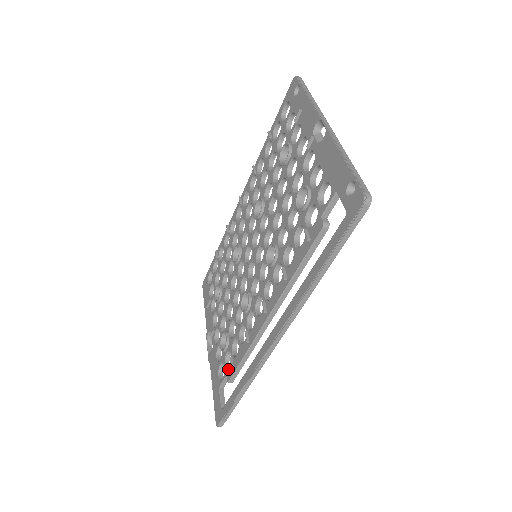
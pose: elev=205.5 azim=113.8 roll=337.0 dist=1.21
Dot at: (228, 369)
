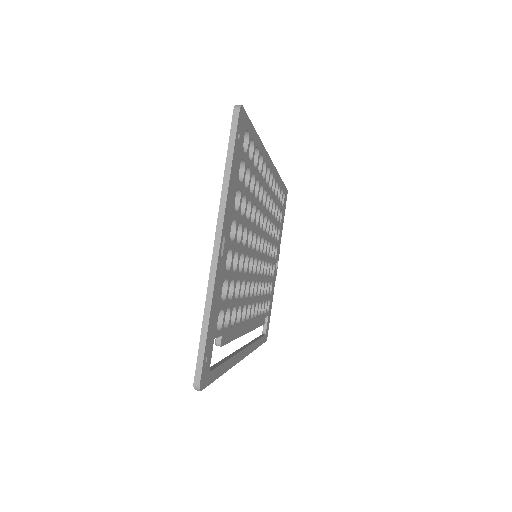
Dot at: occluded
